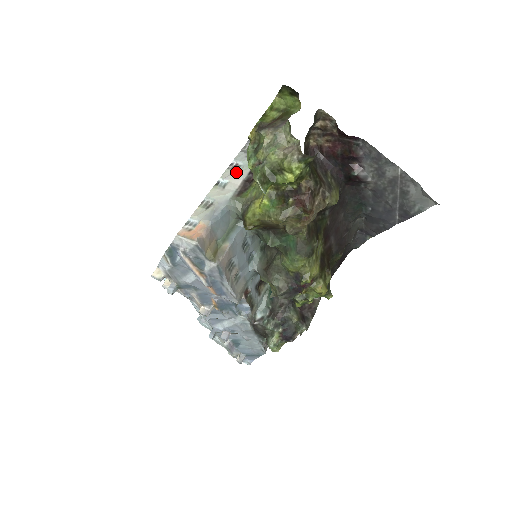
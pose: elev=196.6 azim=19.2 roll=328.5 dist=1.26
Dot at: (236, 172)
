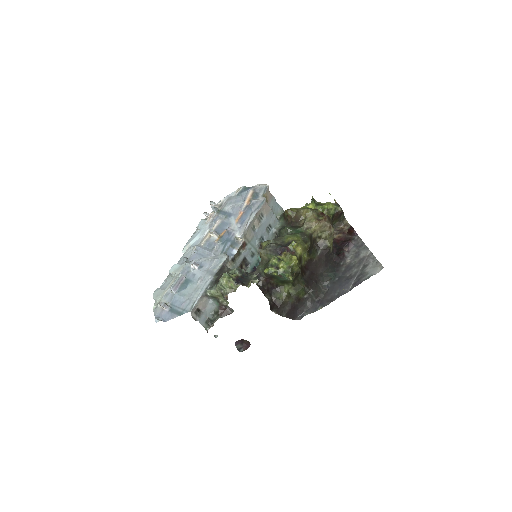
Dot at: occluded
